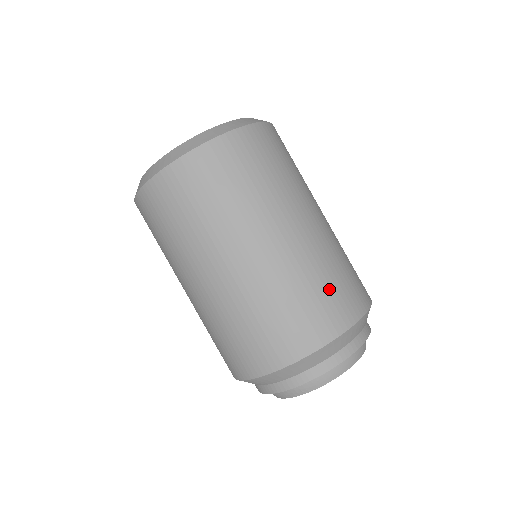
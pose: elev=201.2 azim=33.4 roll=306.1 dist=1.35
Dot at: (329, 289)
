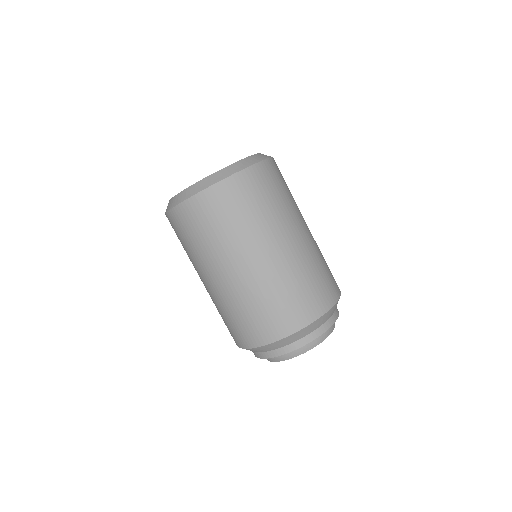
Dot at: (243, 320)
